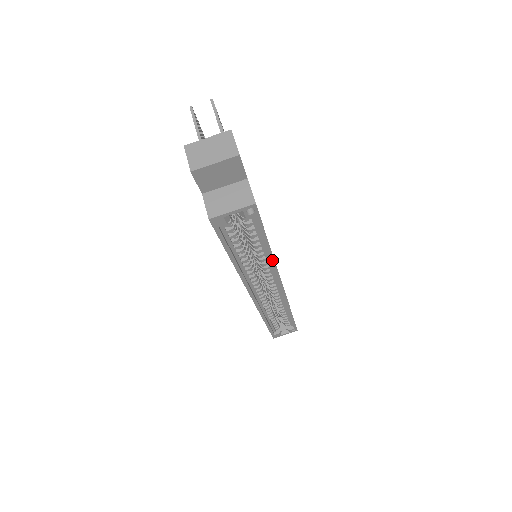
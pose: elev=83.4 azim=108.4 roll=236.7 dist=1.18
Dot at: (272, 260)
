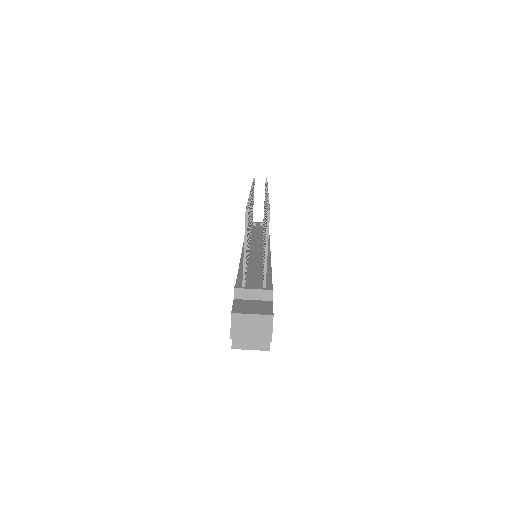
Dot at: occluded
